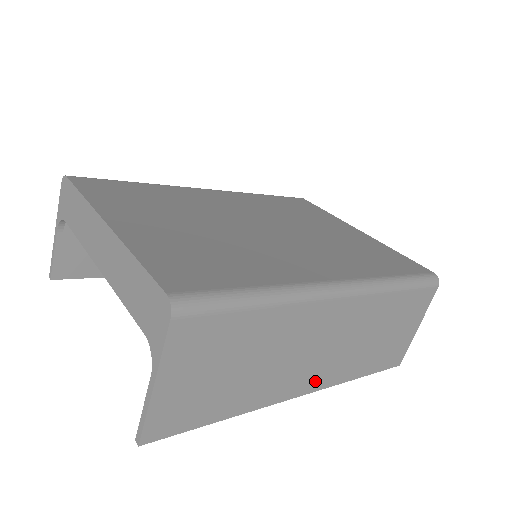
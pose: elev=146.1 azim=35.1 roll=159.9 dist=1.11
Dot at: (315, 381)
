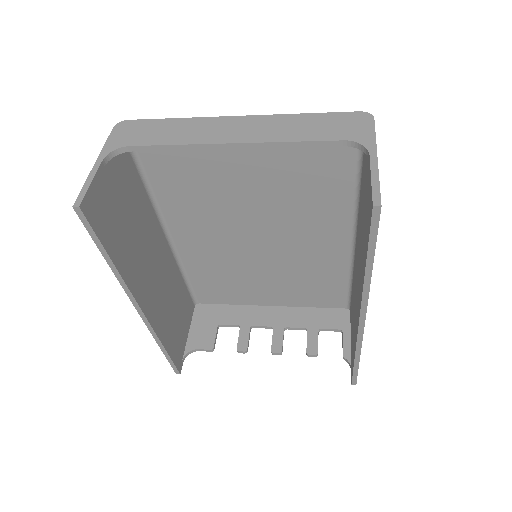
Dot at: occluded
